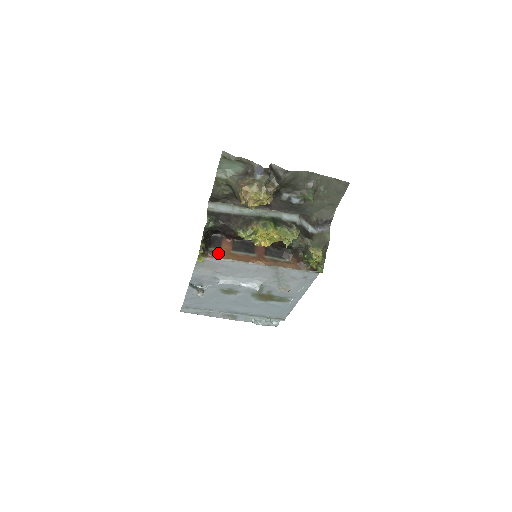
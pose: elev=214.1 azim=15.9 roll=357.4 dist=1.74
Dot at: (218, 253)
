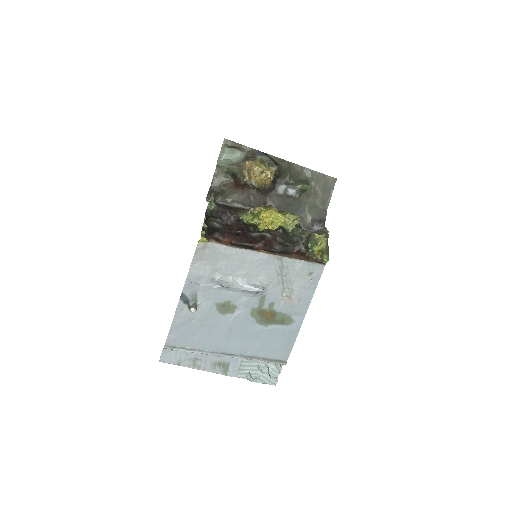
Dot at: occluded
